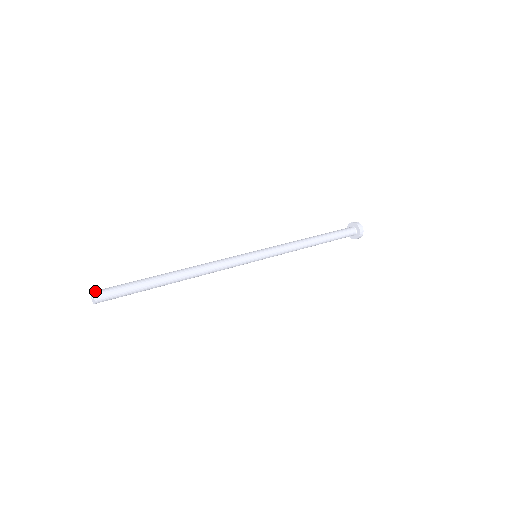
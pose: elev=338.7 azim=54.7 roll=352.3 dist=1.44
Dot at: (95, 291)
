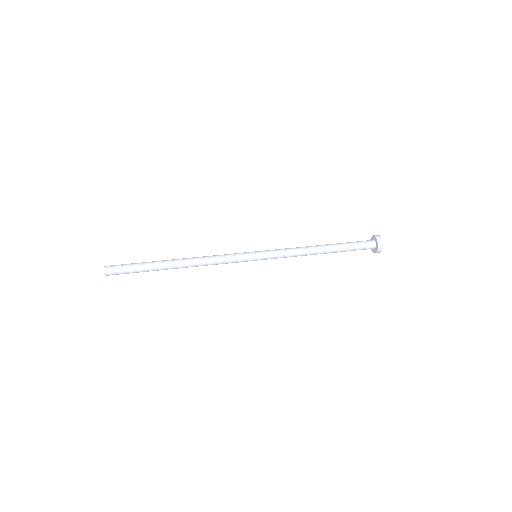
Dot at: (106, 266)
